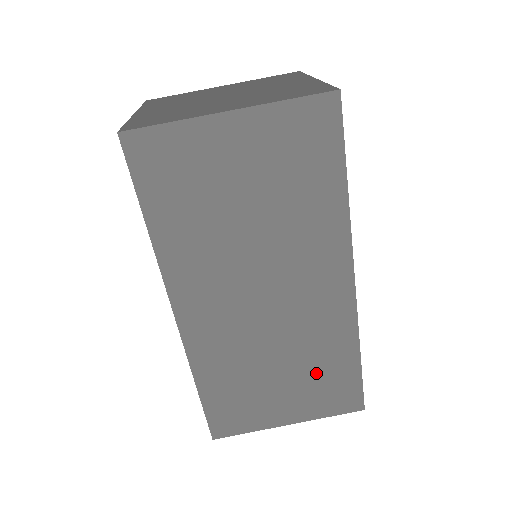
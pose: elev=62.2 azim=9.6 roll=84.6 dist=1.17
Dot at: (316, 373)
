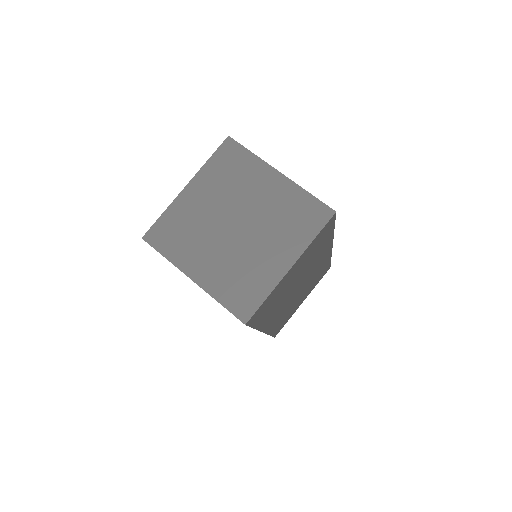
Dot at: (314, 281)
